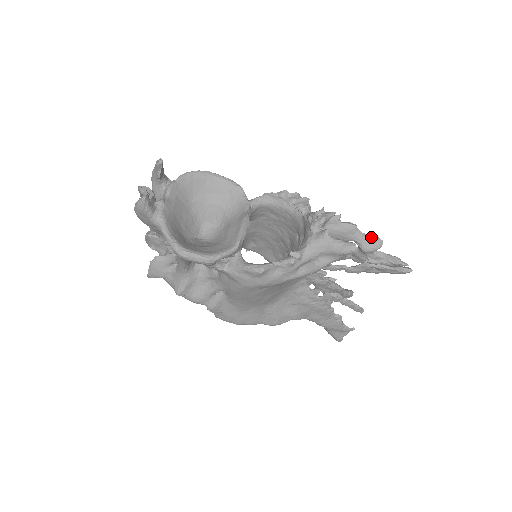
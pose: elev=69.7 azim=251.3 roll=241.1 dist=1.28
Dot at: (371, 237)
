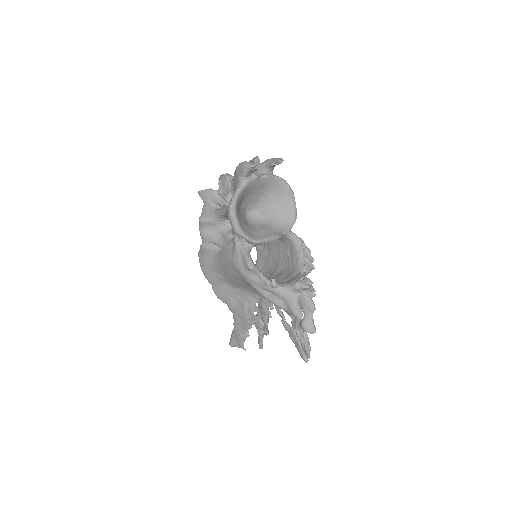
Dot at: (313, 323)
